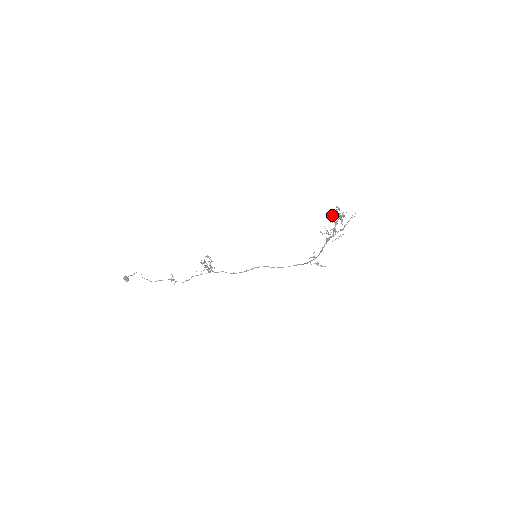
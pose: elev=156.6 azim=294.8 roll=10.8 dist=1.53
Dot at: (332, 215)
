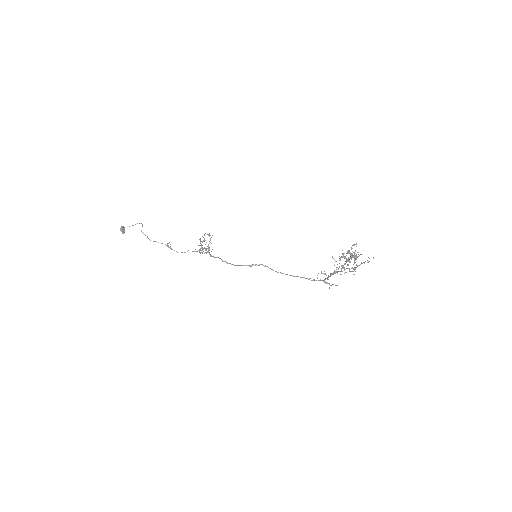
Dot at: (342, 253)
